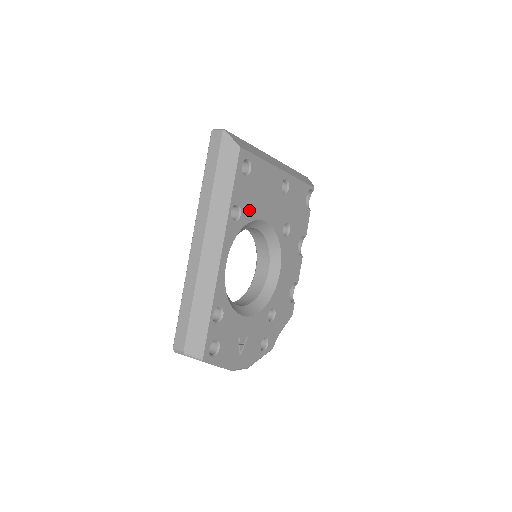
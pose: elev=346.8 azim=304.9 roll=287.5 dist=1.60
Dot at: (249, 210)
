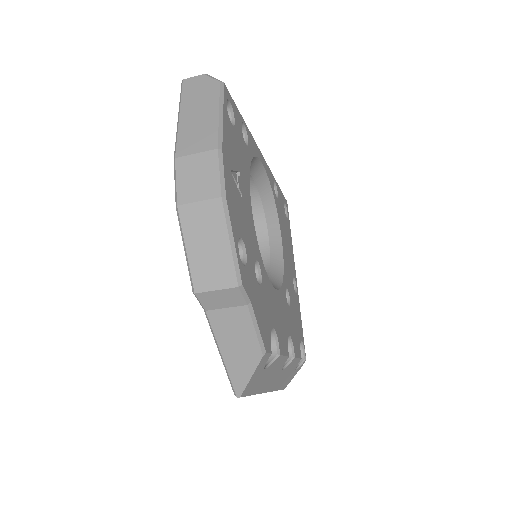
Dot at: (279, 213)
